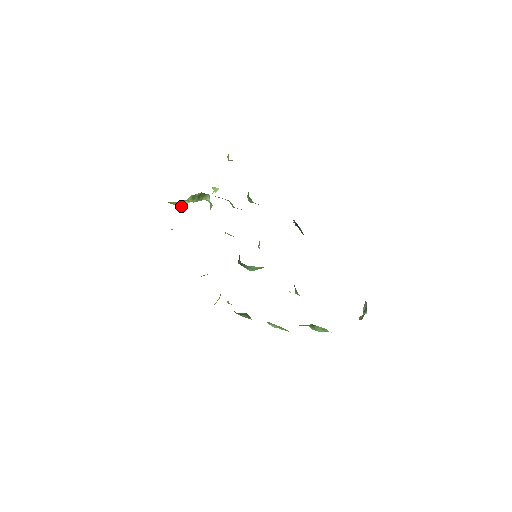
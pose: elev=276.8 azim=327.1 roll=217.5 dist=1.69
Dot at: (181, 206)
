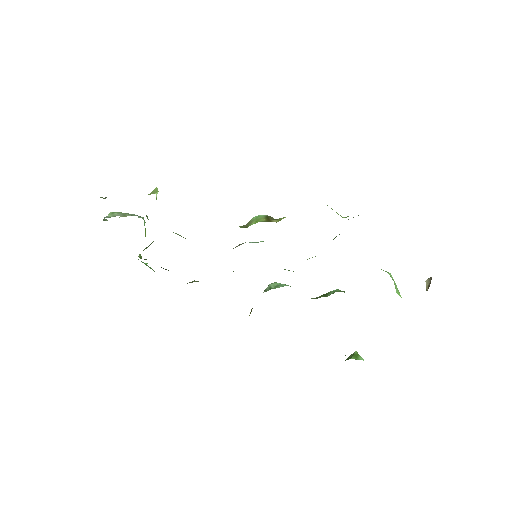
Dot at: (145, 234)
